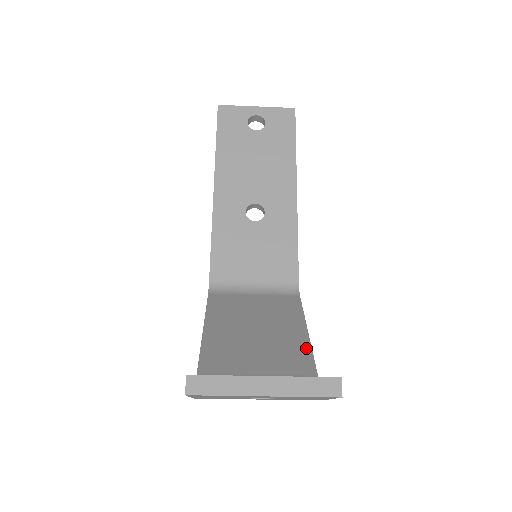
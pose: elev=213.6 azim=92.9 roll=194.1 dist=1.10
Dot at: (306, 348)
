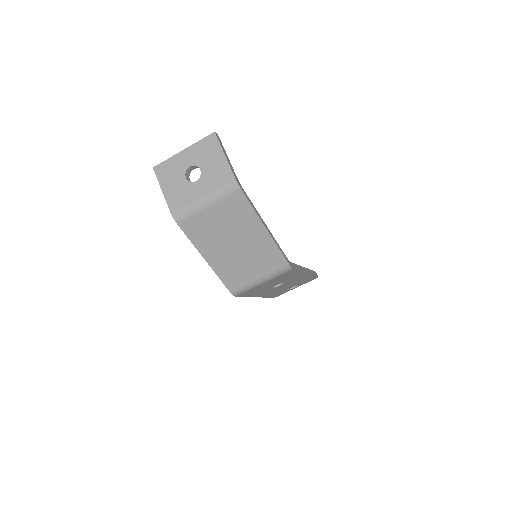
Dot at: occluded
